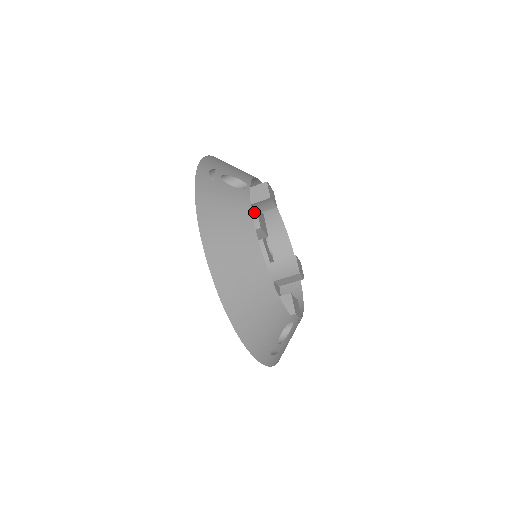
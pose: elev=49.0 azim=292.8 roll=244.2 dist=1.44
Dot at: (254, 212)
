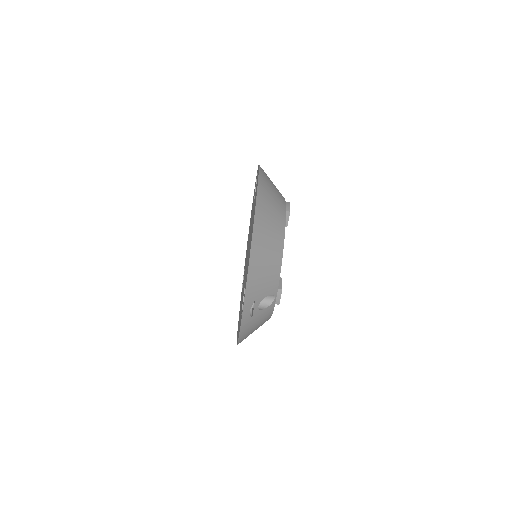
Dot at: (288, 204)
